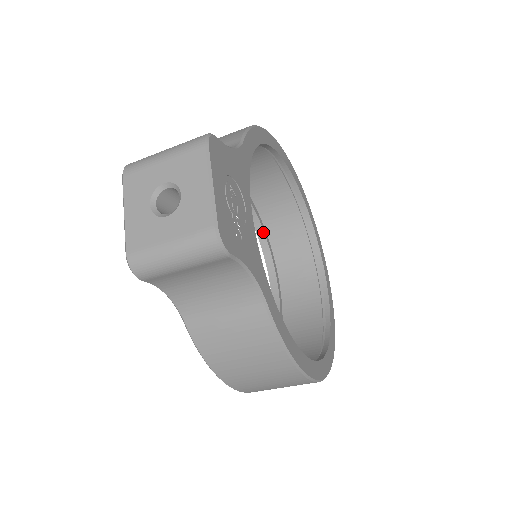
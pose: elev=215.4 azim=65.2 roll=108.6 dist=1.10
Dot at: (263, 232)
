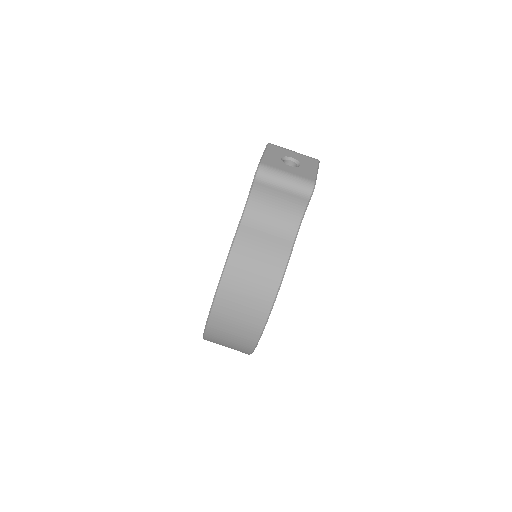
Dot at: occluded
